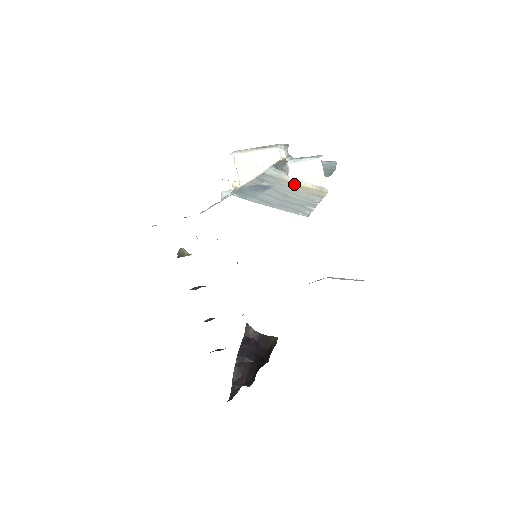
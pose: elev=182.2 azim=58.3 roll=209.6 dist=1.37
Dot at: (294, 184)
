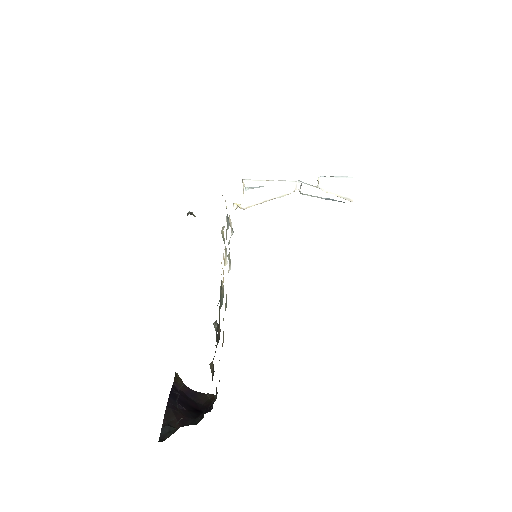
Dot at: (325, 191)
